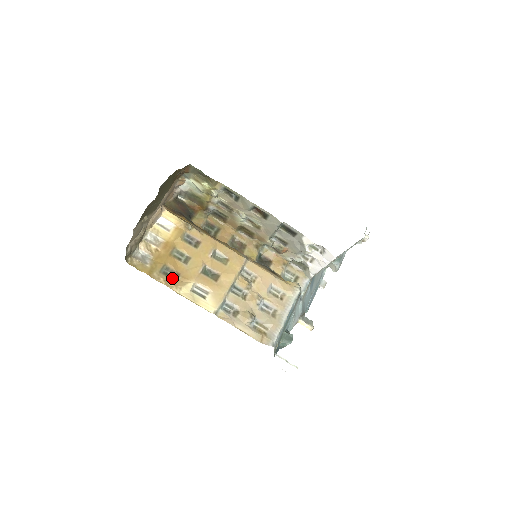
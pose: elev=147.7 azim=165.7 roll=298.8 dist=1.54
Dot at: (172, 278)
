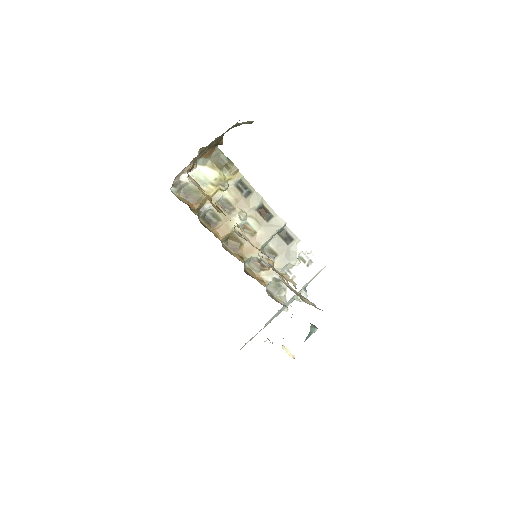
Dot at: occluded
